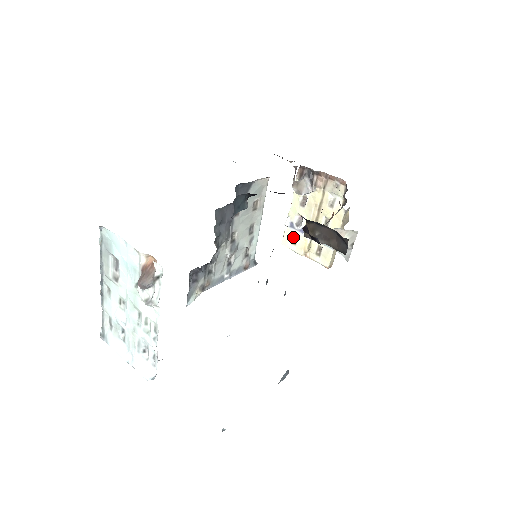
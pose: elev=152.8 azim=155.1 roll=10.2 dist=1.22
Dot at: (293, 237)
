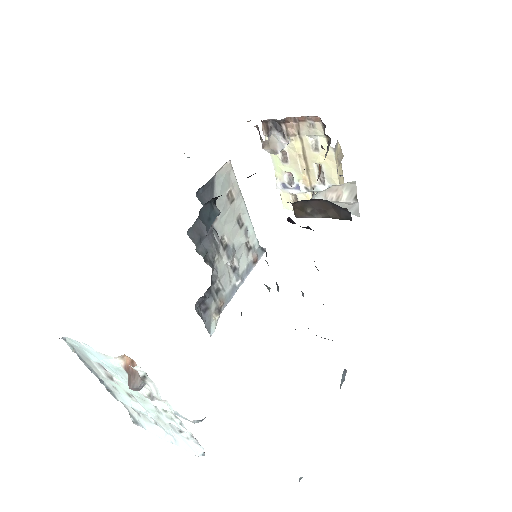
Dot at: (292, 197)
